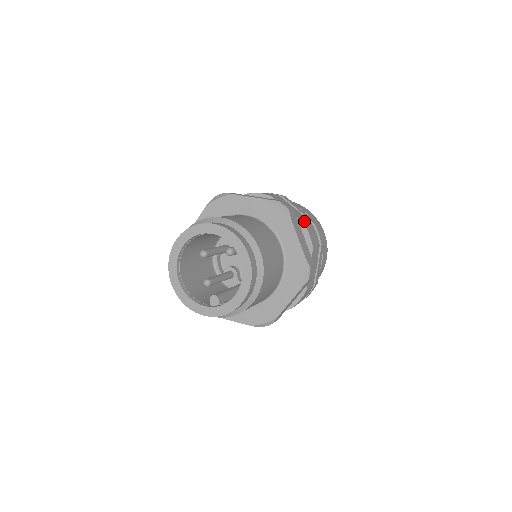
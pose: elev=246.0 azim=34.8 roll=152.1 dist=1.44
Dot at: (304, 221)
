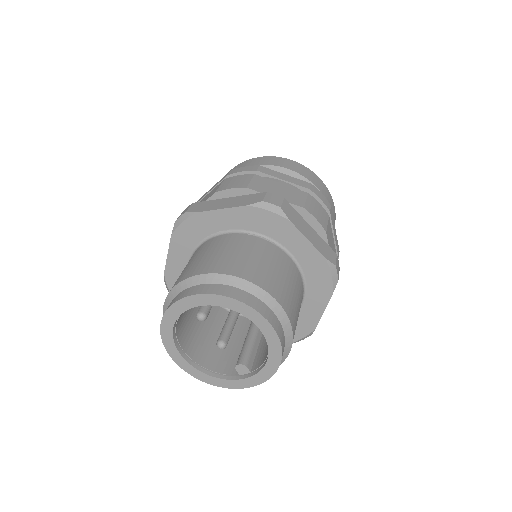
Dot at: (301, 201)
